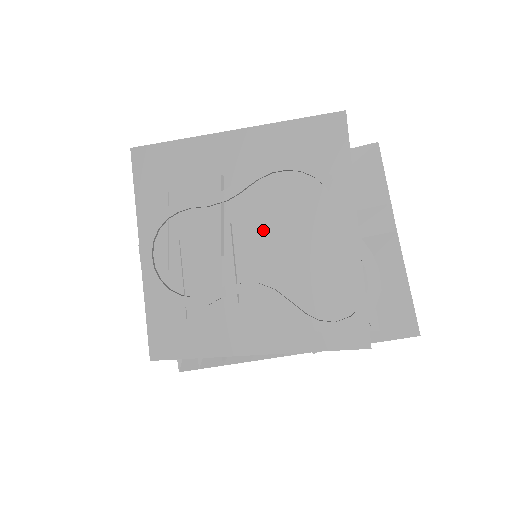
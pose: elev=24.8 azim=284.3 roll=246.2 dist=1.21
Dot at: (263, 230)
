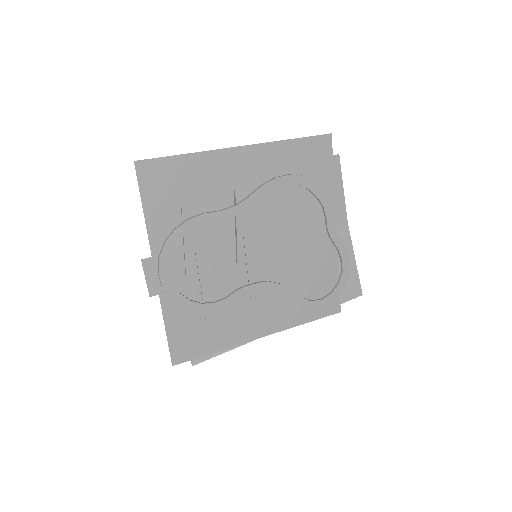
Dot at: (269, 236)
